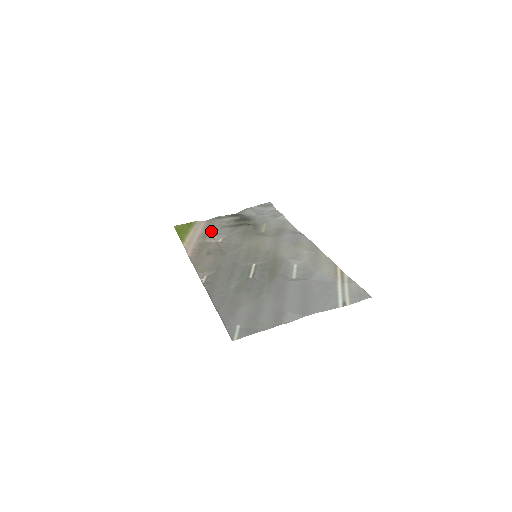
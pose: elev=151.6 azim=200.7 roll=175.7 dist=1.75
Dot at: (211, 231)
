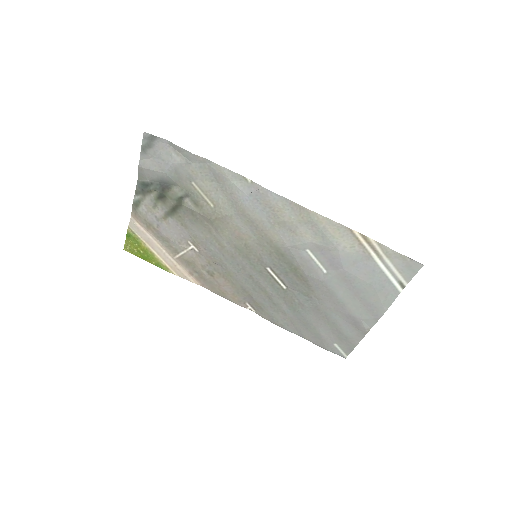
Dot at: (164, 236)
